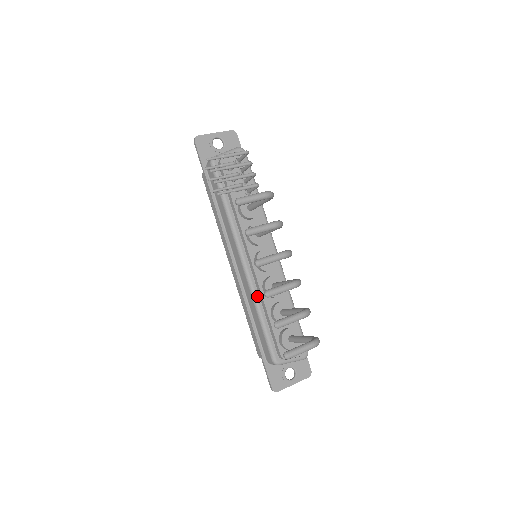
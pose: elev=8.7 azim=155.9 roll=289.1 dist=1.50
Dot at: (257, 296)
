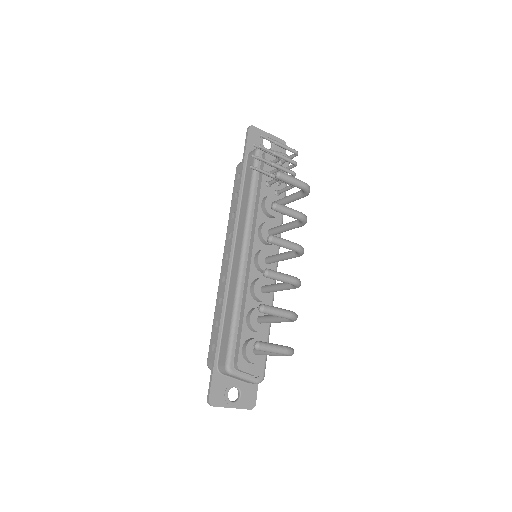
Dot at: (241, 291)
